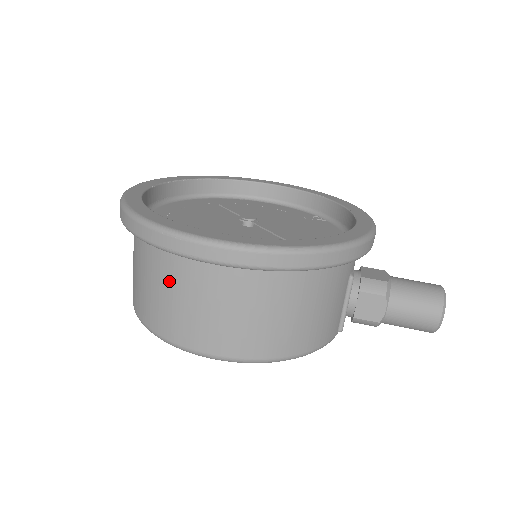
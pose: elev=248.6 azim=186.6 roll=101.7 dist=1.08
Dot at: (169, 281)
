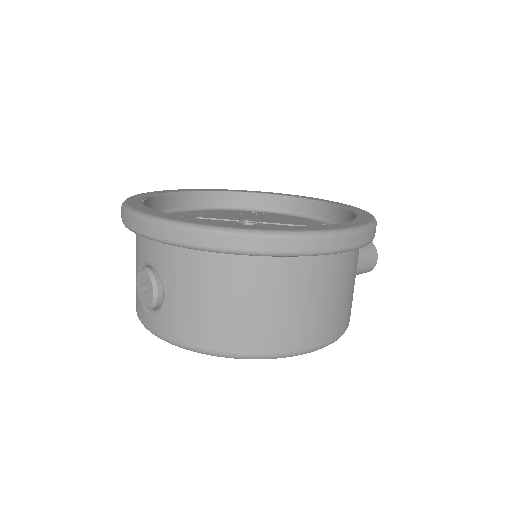
Dot at: (287, 289)
